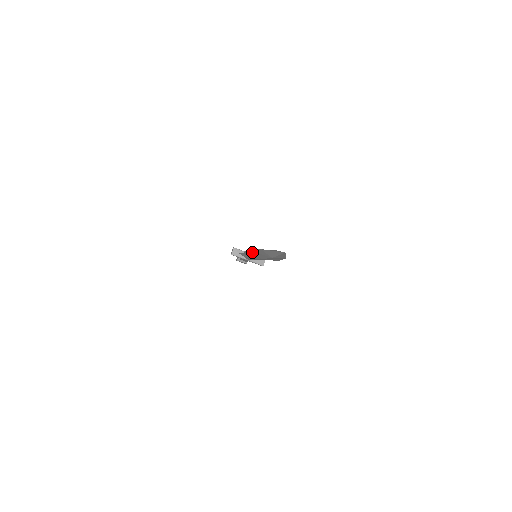
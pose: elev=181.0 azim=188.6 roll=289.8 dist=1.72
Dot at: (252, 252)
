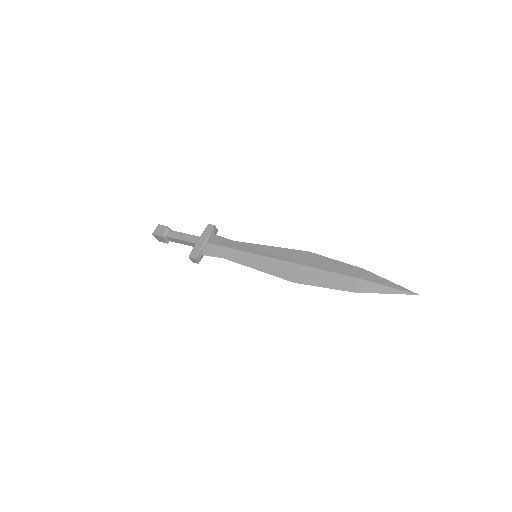
Dot at: (298, 279)
